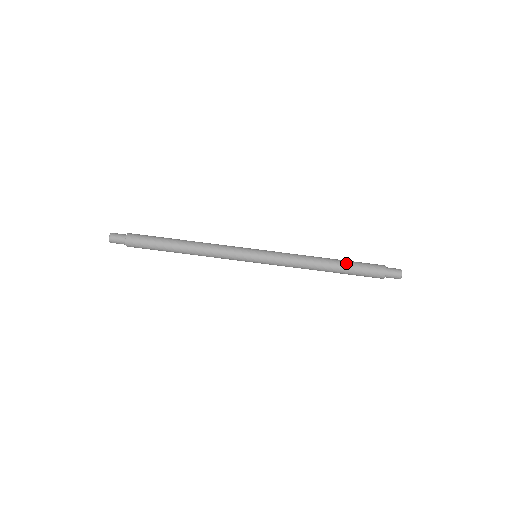
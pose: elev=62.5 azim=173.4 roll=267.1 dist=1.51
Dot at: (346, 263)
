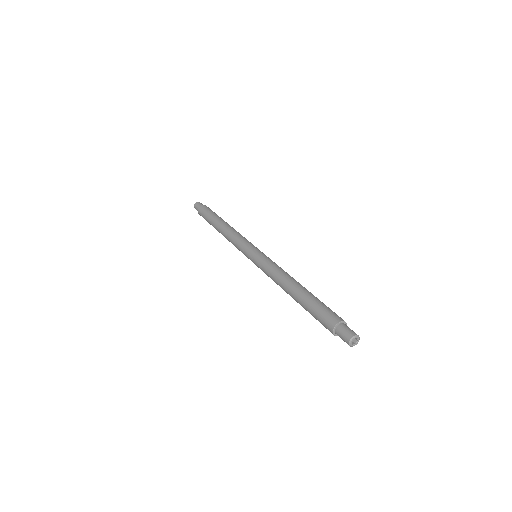
Dot at: (308, 296)
